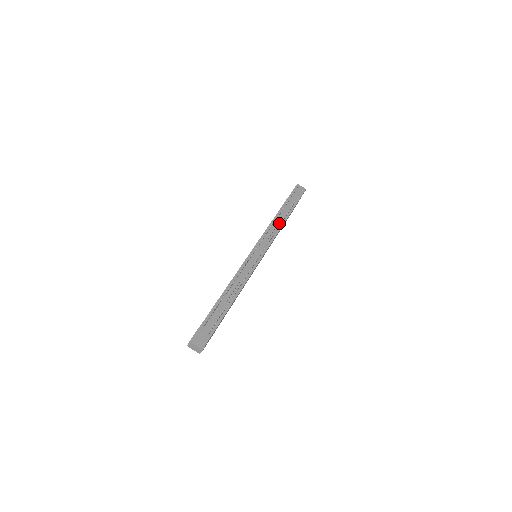
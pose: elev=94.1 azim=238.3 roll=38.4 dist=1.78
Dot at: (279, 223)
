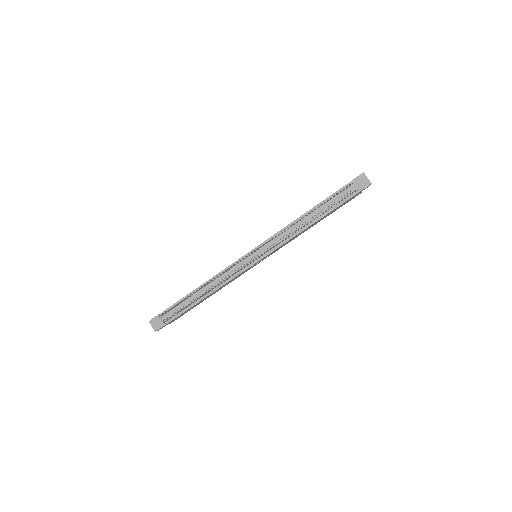
Dot at: (301, 226)
